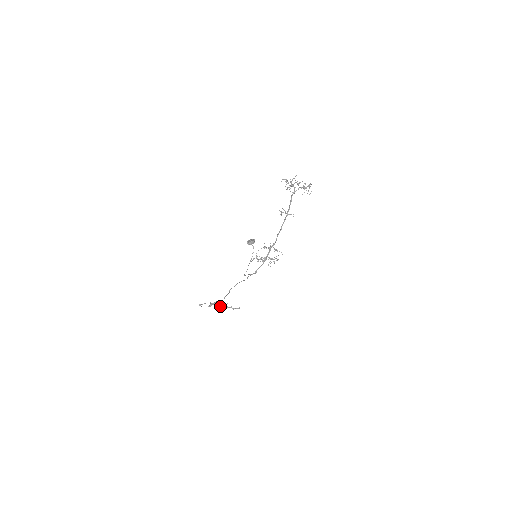
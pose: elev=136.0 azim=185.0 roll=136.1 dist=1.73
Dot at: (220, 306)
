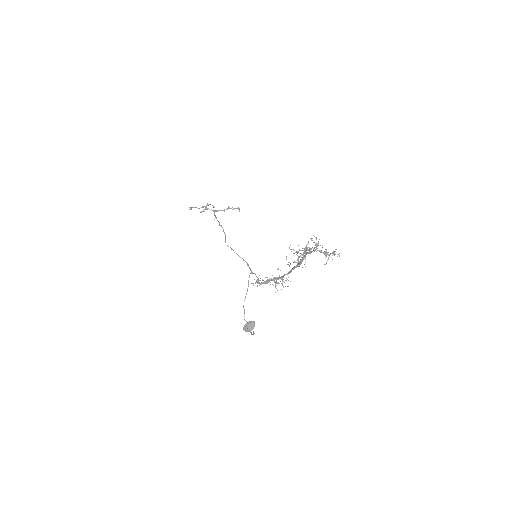
Dot at: occluded
